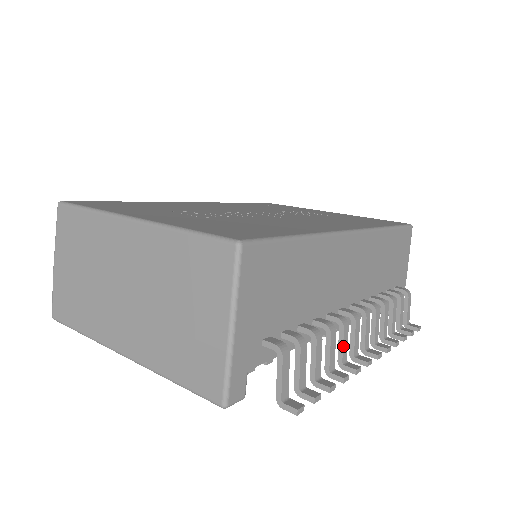
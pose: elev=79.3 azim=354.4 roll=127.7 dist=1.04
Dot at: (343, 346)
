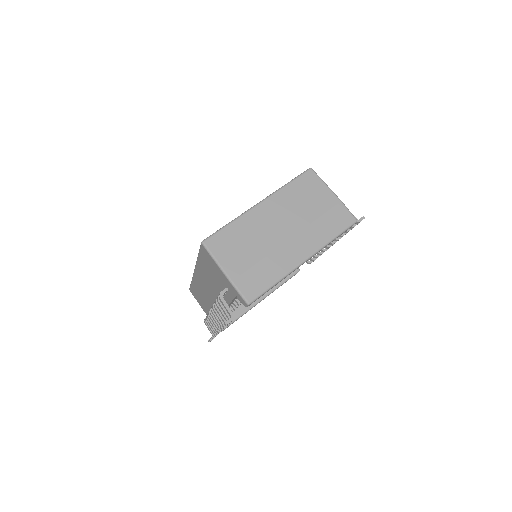
Dot at: occluded
